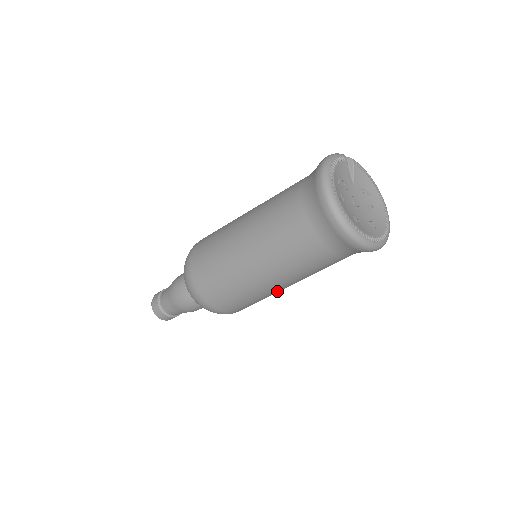
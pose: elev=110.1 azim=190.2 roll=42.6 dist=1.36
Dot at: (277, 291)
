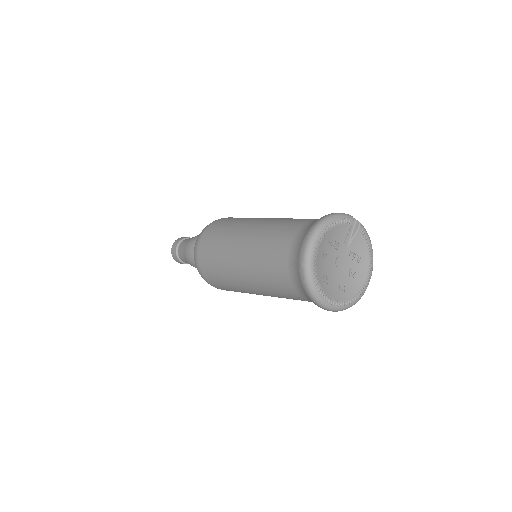
Dot at: occluded
